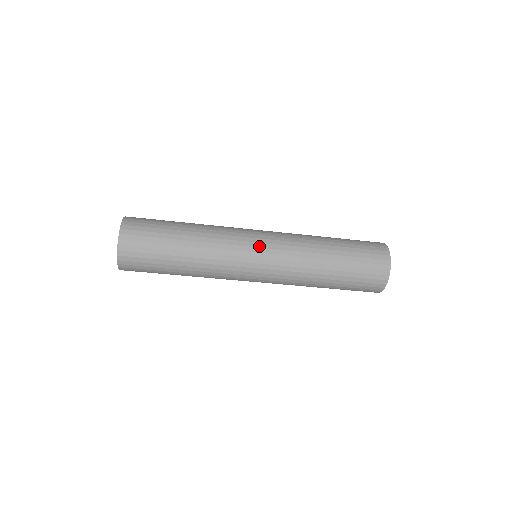
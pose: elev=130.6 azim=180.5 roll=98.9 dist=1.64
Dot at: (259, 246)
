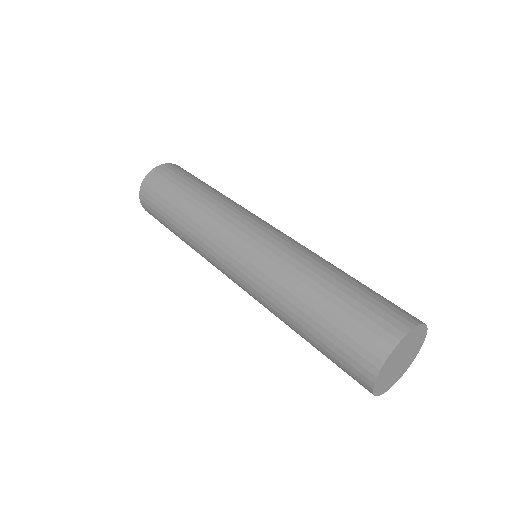
Dot at: (243, 237)
